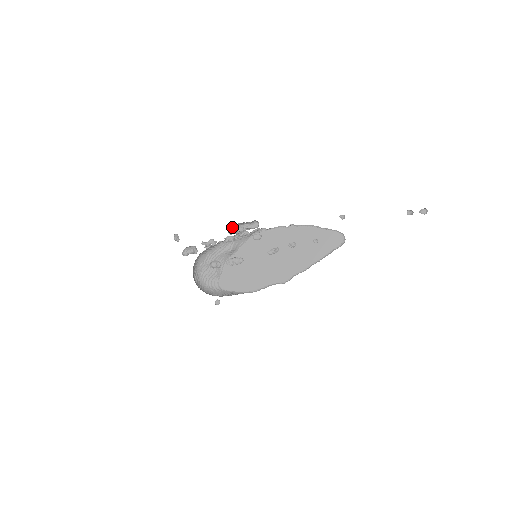
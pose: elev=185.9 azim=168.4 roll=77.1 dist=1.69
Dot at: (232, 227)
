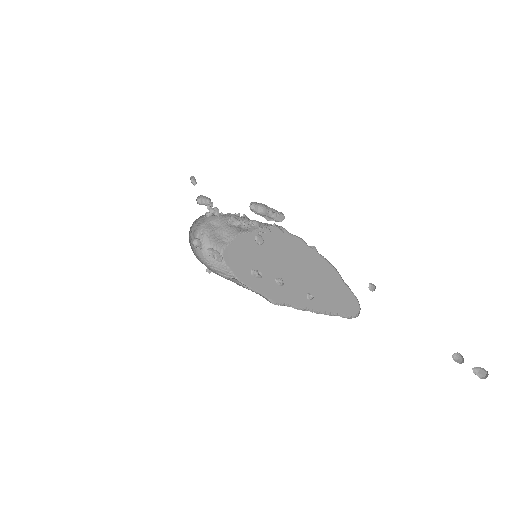
Dot at: (256, 202)
